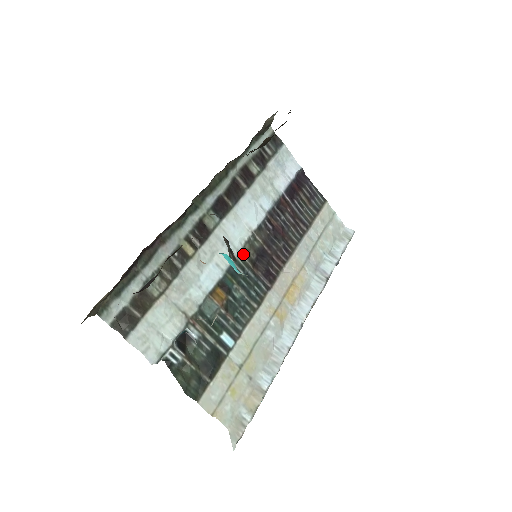
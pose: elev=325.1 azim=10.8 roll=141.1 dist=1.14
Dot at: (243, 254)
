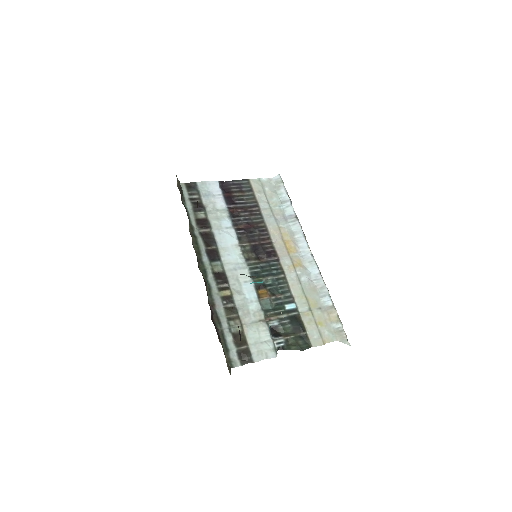
Dot at: (248, 261)
